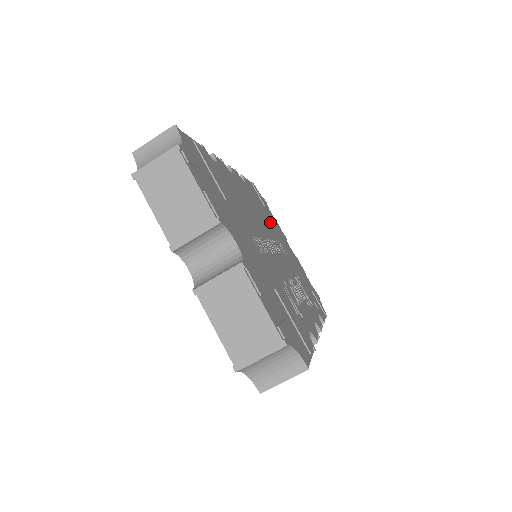
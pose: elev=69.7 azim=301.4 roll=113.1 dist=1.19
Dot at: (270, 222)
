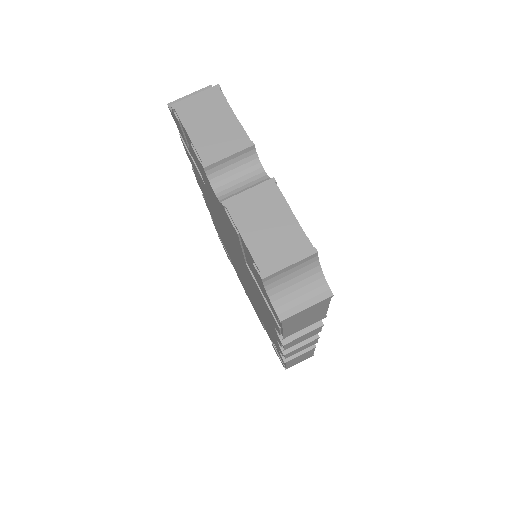
Dot at: occluded
